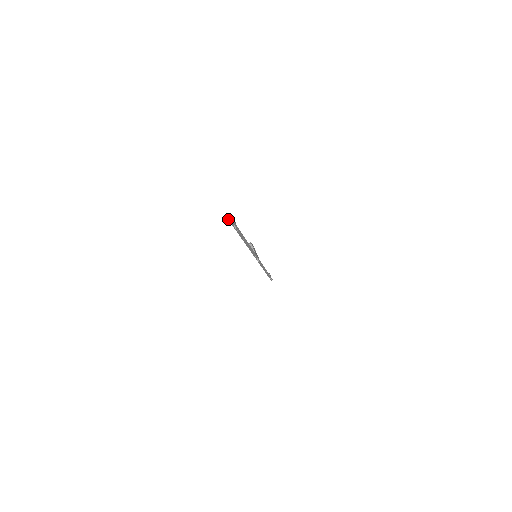
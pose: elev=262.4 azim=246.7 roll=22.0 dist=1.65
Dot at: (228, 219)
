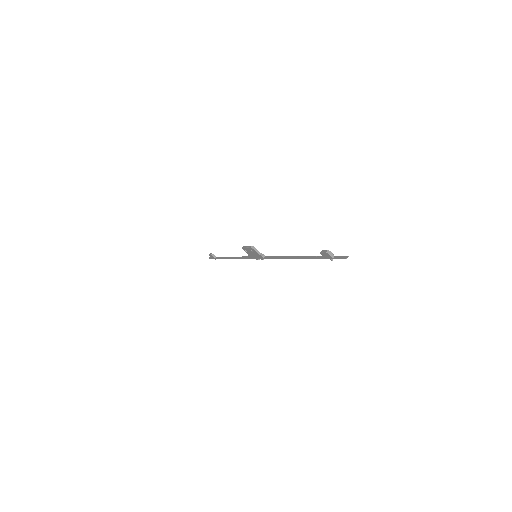
Dot at: occluded
